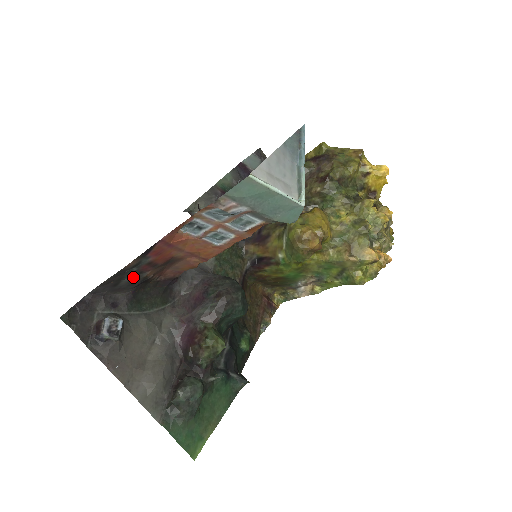
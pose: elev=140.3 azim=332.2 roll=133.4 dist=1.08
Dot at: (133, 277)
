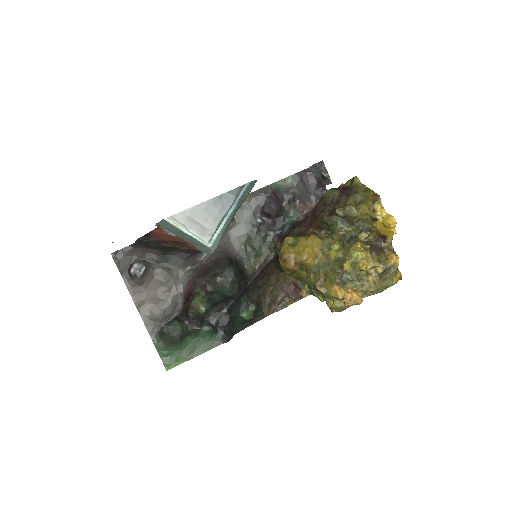
Dot at: (155, 244)
